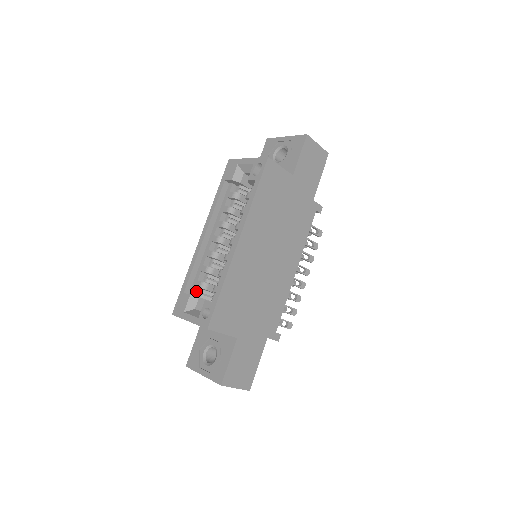
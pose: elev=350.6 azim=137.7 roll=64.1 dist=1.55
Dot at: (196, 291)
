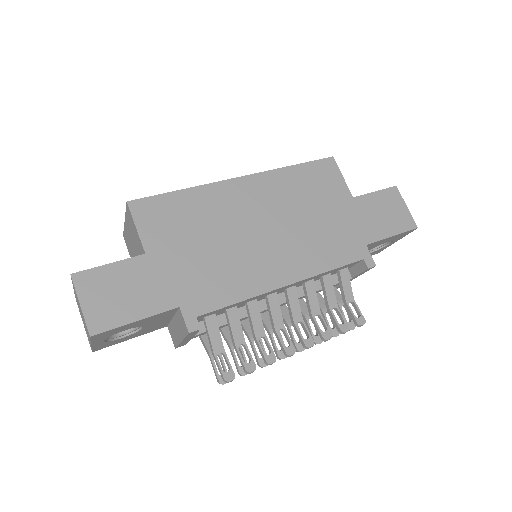
Dot at: occluded
